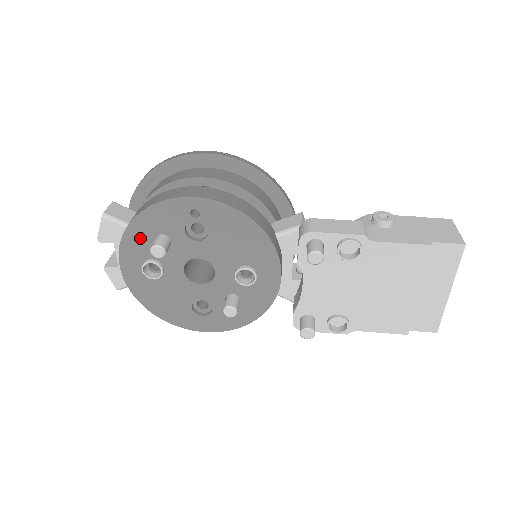
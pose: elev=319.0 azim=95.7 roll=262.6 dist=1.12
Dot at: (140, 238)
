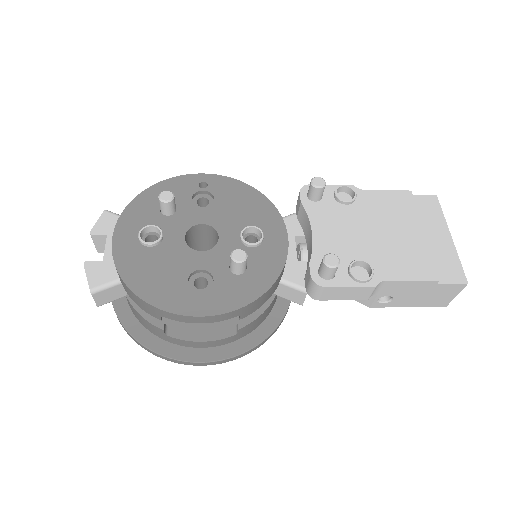
Dot at: (144, 208)
